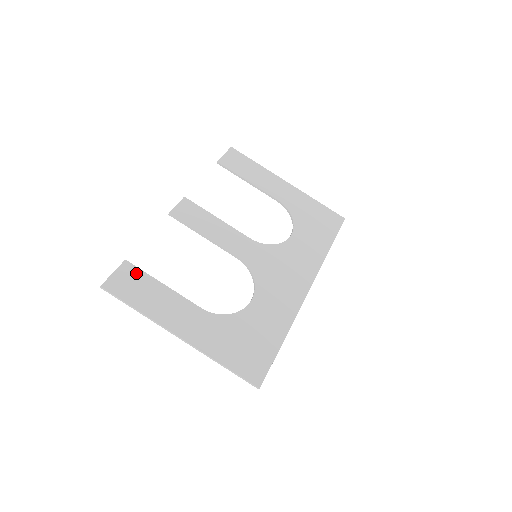
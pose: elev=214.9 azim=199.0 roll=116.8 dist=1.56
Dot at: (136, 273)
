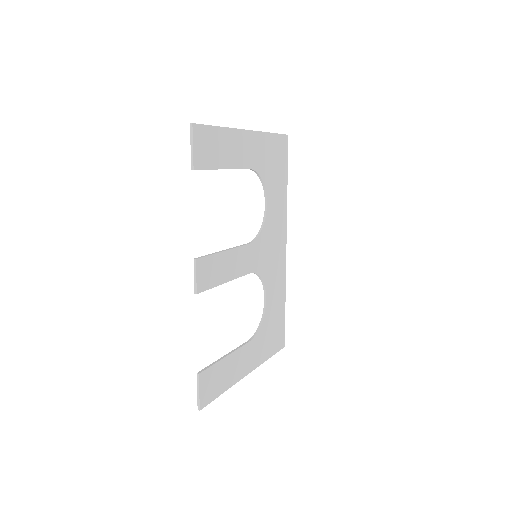
Dot at: (210, 373)
